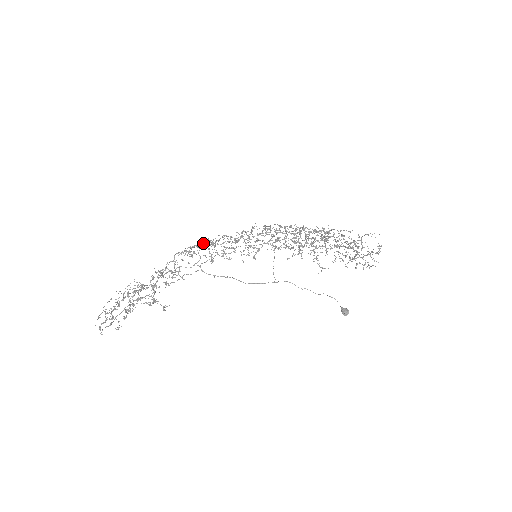
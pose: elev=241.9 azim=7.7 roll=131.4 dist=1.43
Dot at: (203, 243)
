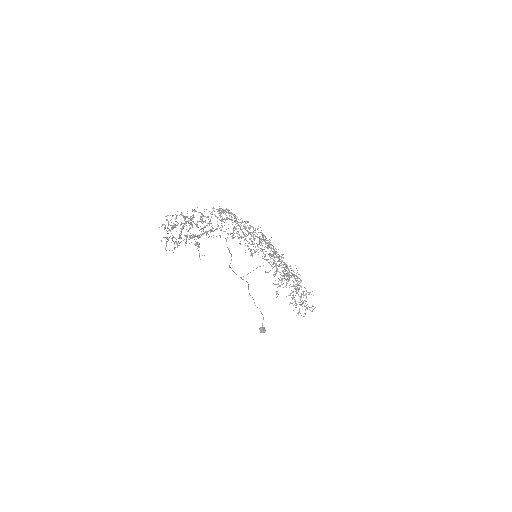
Dot at: occluded
